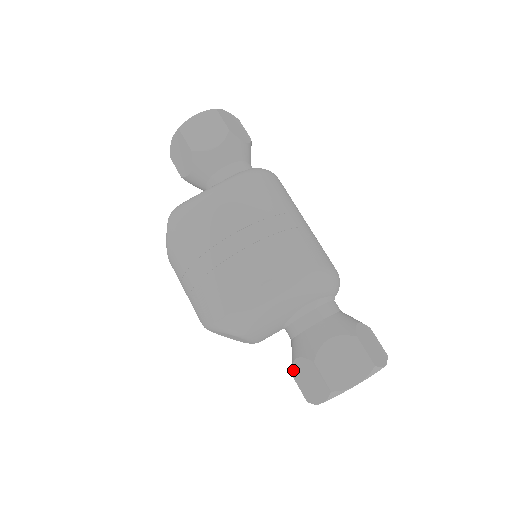
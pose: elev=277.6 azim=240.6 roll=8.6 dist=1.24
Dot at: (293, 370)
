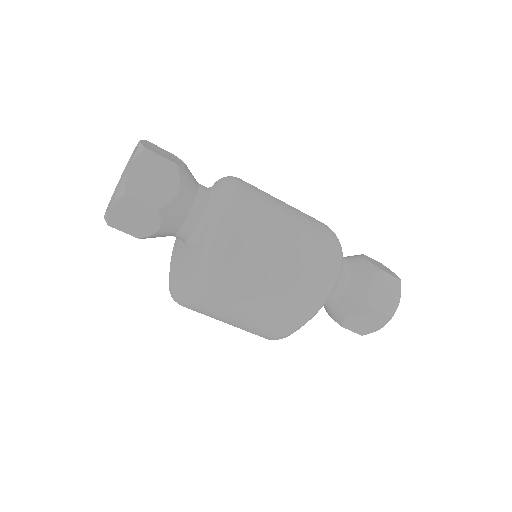
Dot at: occluded
